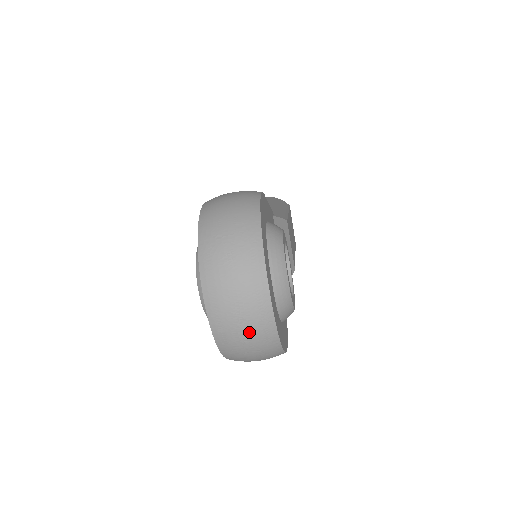
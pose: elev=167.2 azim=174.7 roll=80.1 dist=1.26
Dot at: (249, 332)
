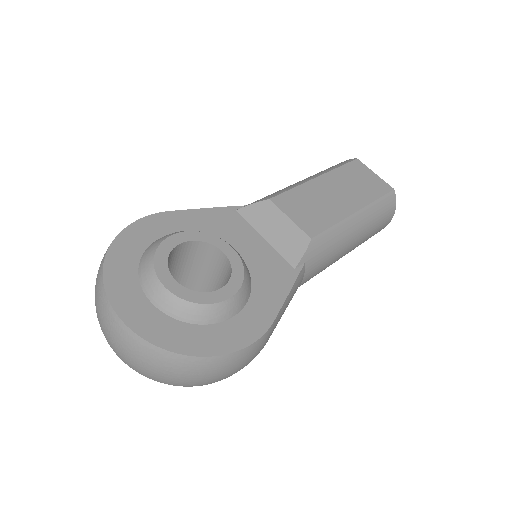
Dot at: (138, 358)
